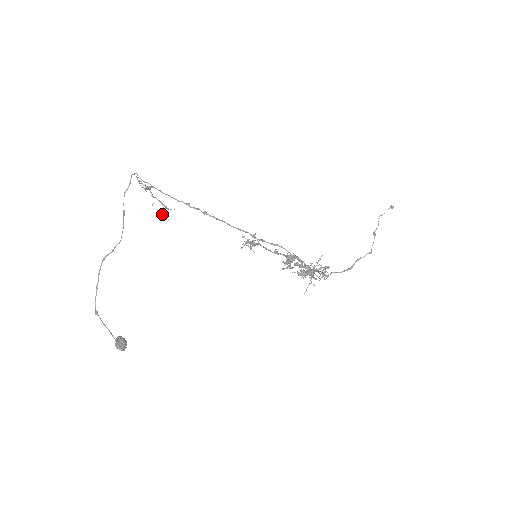
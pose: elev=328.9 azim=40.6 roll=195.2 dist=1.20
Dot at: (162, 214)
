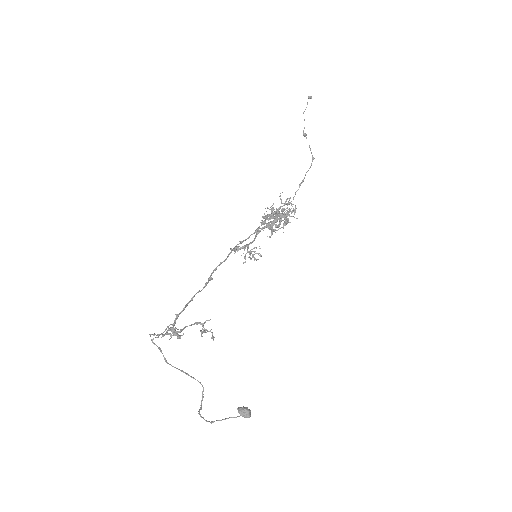
Dot at: occluded
